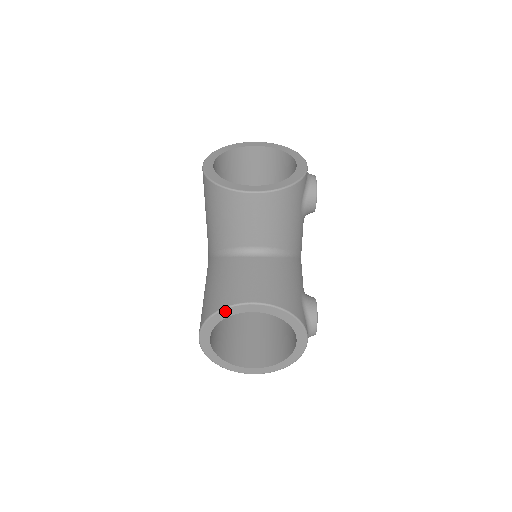
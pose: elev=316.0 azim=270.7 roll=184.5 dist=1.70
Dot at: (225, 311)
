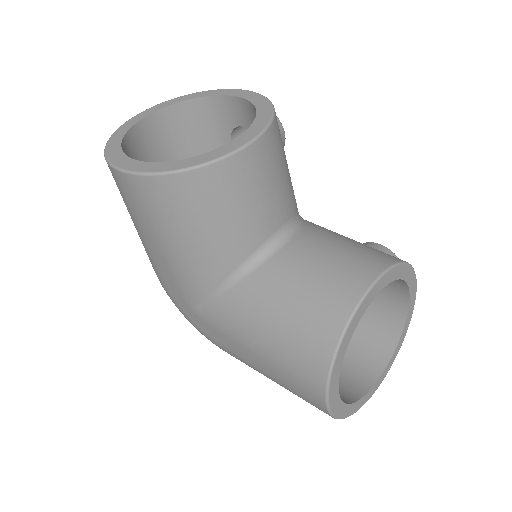
Dot at: (350, 327)
